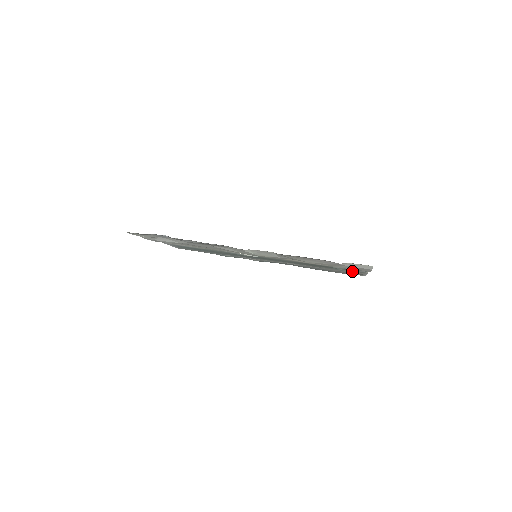
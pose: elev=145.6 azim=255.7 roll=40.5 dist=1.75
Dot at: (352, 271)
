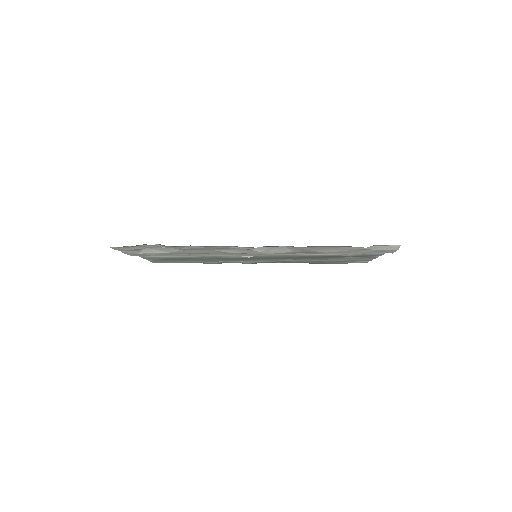
Dot at: (359, 258)
